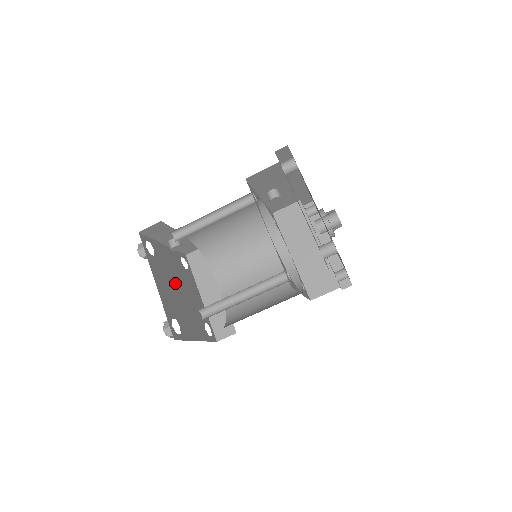
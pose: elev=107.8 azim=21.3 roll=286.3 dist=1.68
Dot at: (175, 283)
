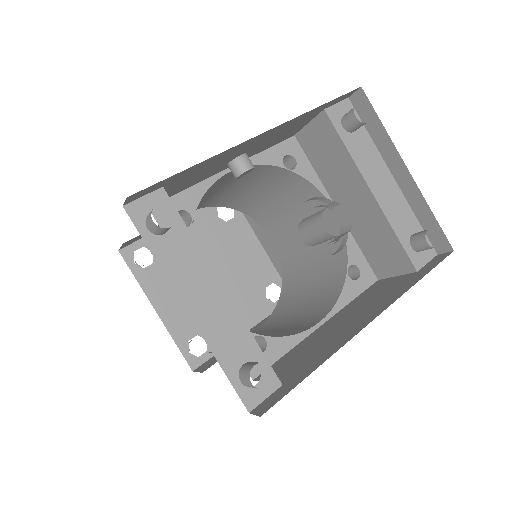
Dot at: occluded
